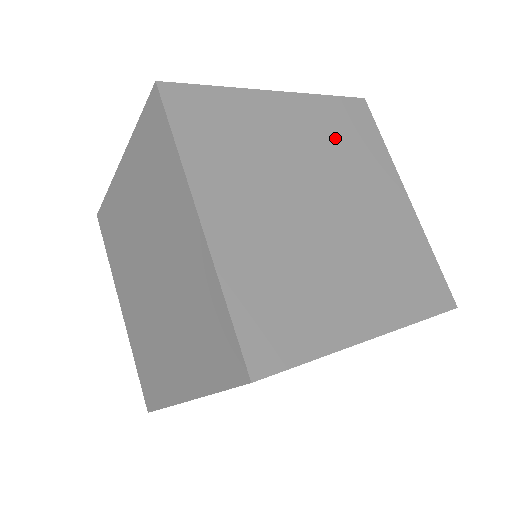
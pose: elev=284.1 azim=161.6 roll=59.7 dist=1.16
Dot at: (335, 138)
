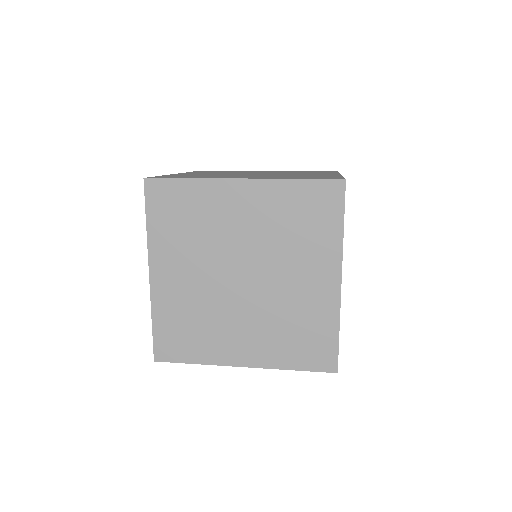
Dot at: occluded
